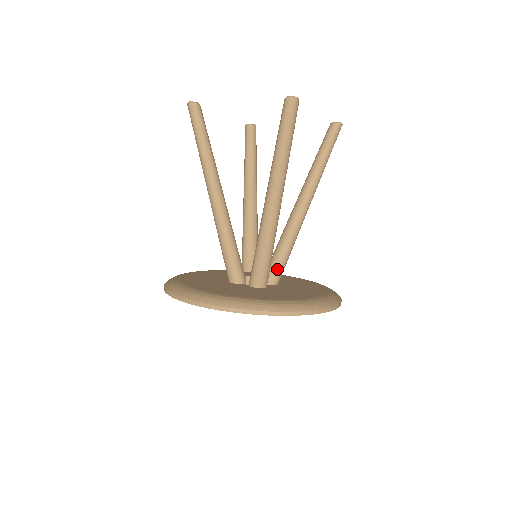
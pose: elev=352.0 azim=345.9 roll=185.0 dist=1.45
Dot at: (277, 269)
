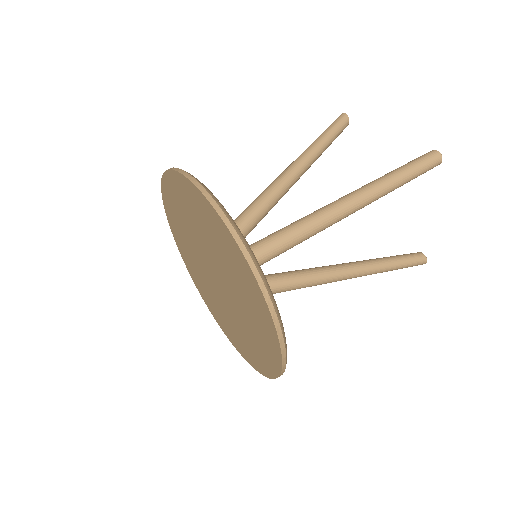
Dot at: occluded
